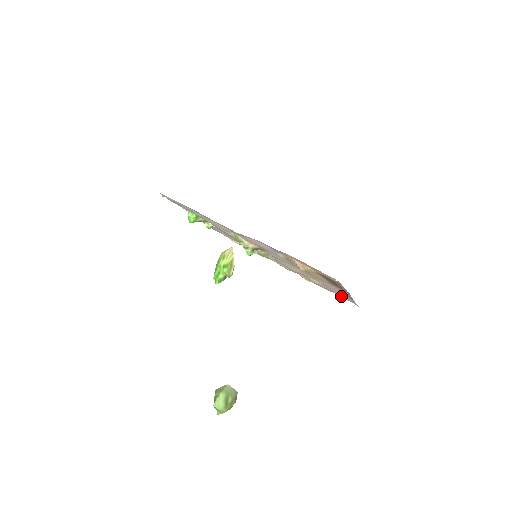
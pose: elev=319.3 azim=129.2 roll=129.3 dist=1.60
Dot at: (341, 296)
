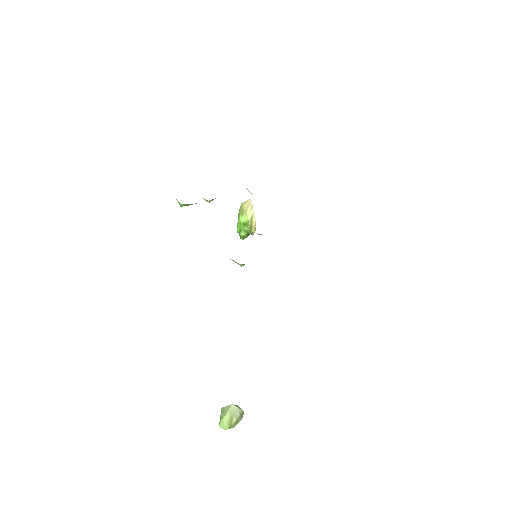
Dot at: occluded
